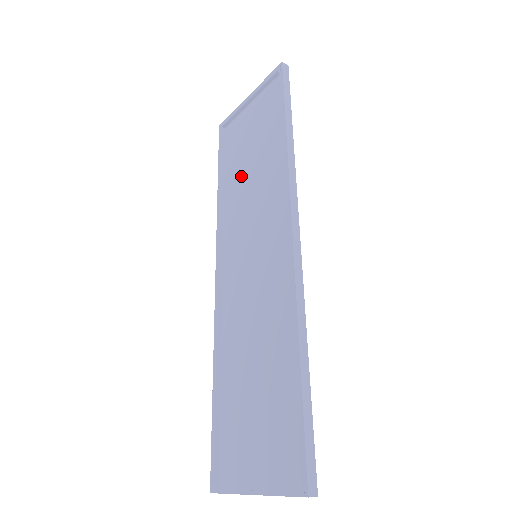
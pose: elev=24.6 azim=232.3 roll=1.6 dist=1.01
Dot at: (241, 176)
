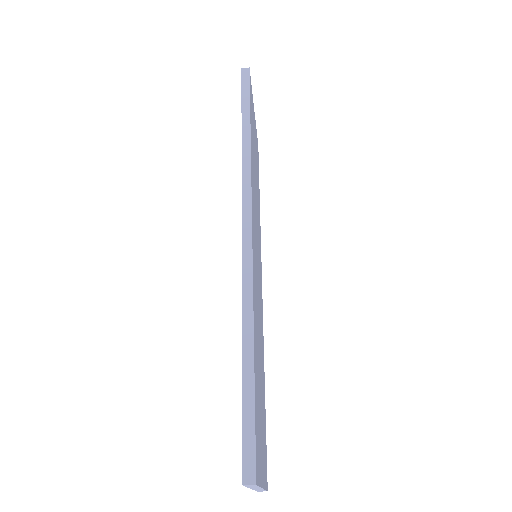
Dot at: (257, 185)
